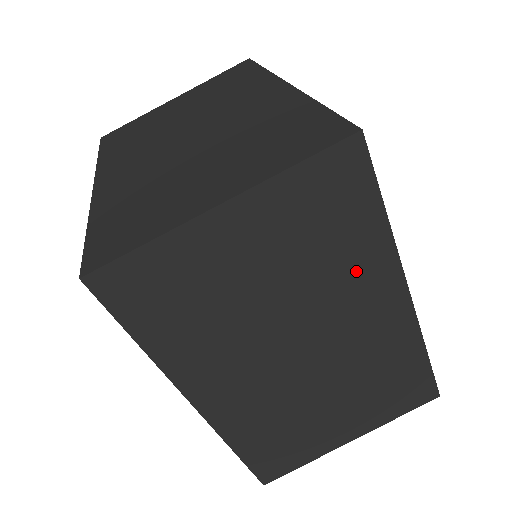
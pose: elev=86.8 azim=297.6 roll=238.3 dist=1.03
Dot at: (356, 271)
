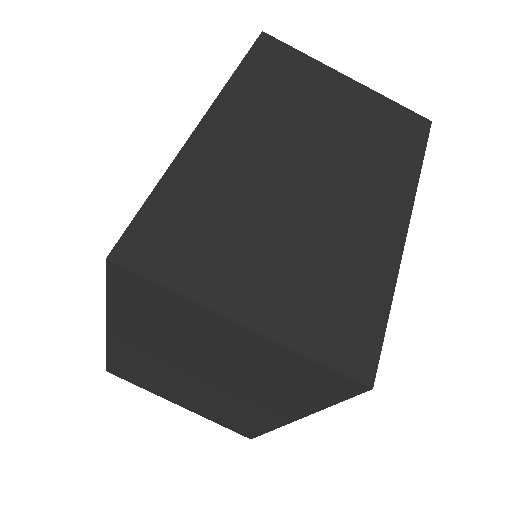
Dot at: (279, 396)
